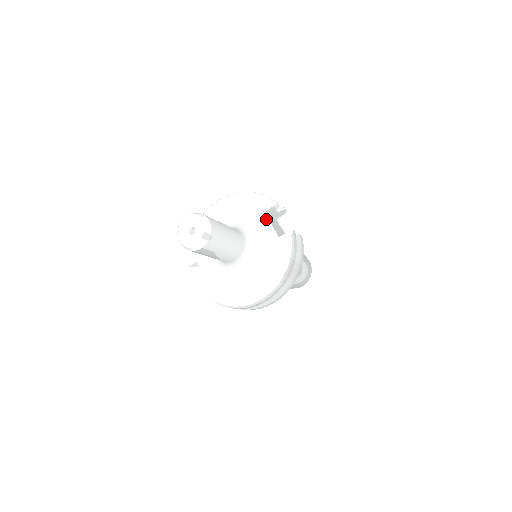
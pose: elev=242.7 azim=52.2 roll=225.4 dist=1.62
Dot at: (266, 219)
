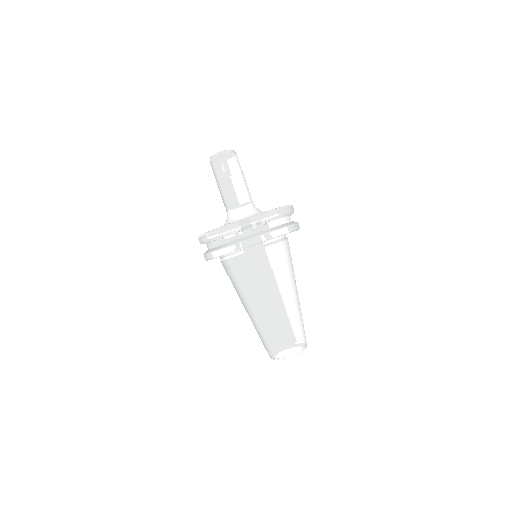
Dot at: occluded
